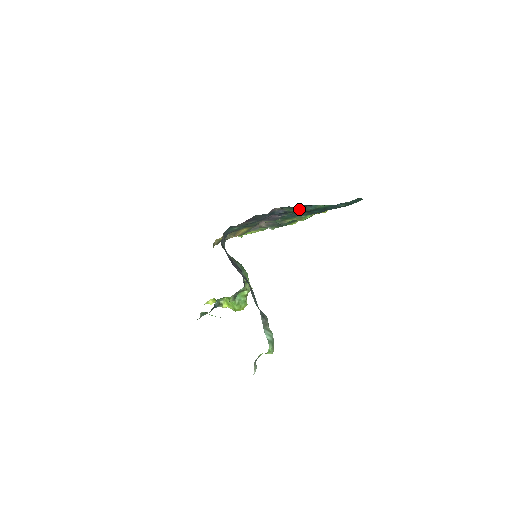
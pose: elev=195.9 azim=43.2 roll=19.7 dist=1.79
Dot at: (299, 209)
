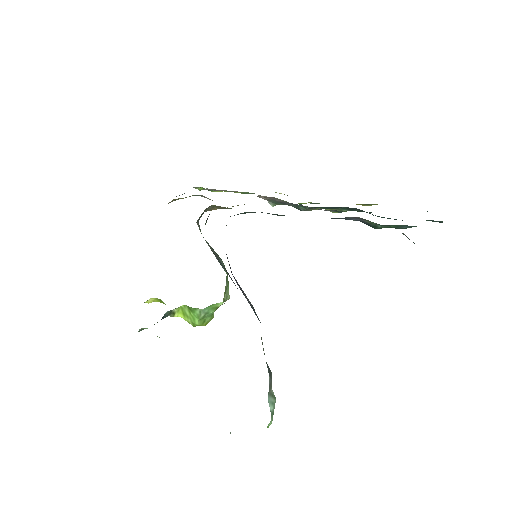
Dot at: occluded
